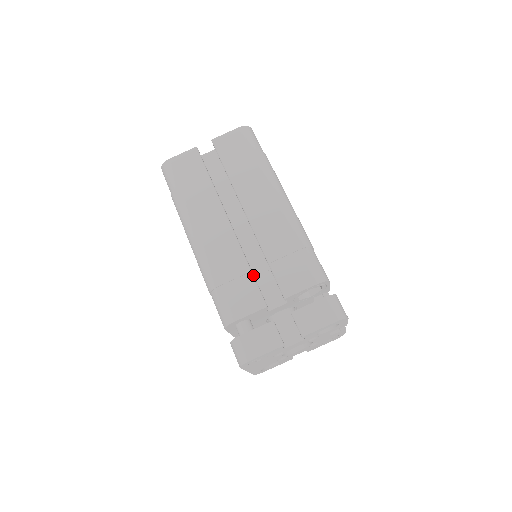
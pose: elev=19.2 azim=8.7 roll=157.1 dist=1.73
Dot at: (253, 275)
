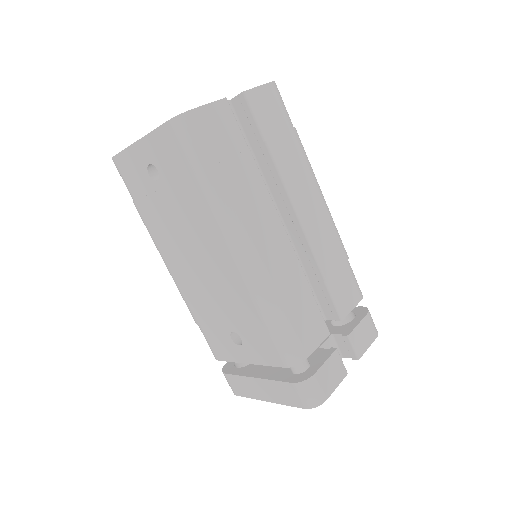
Dot at: occluded
